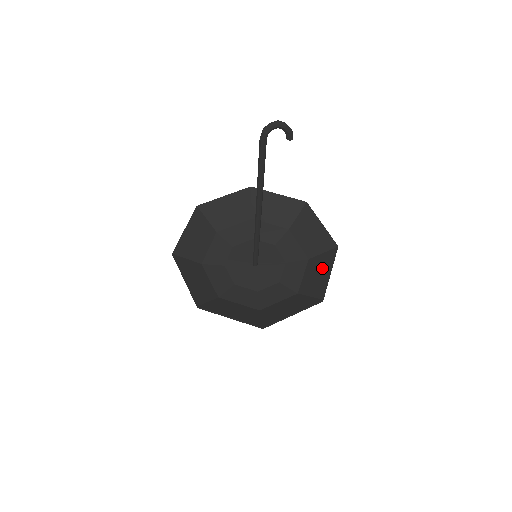
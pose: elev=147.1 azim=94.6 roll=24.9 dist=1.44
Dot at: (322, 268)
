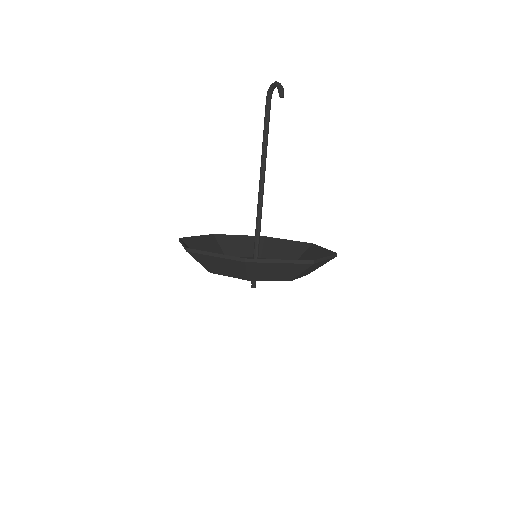
Dot at: (283, 266)
